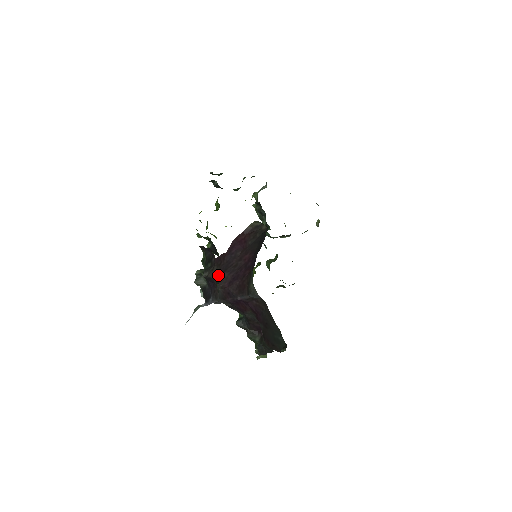
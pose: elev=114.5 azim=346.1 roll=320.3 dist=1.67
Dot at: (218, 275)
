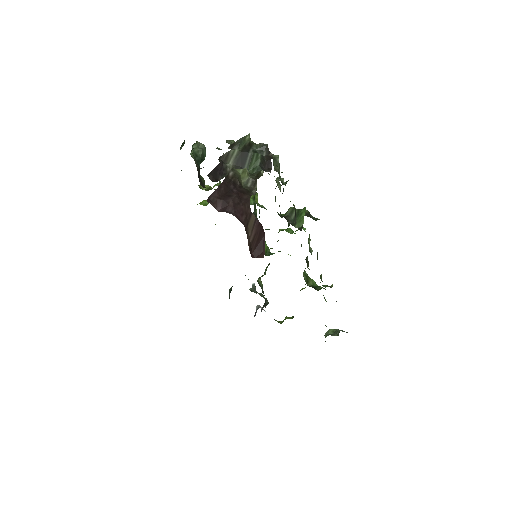
Dot at: occluded
